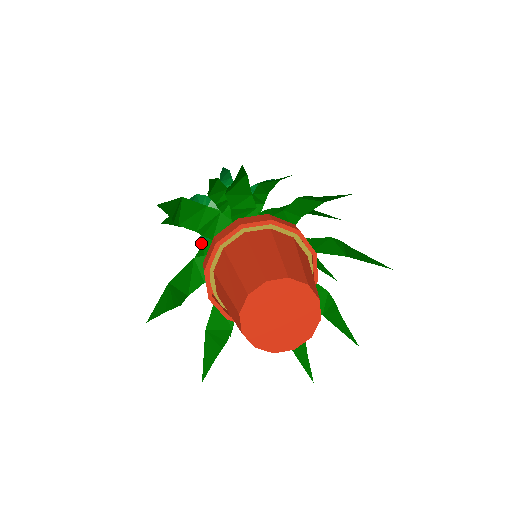
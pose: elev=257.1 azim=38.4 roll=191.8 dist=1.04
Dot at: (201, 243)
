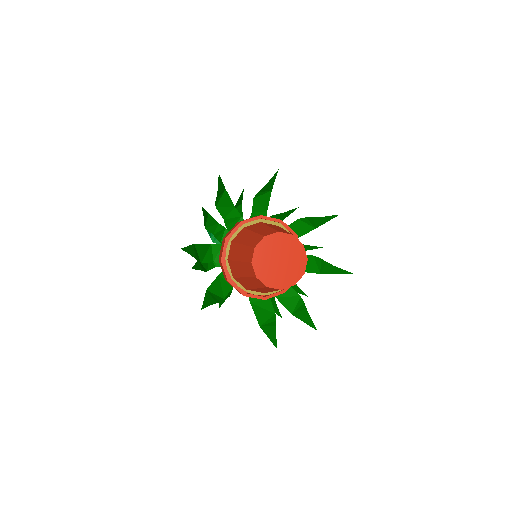
Dot at: occluded
